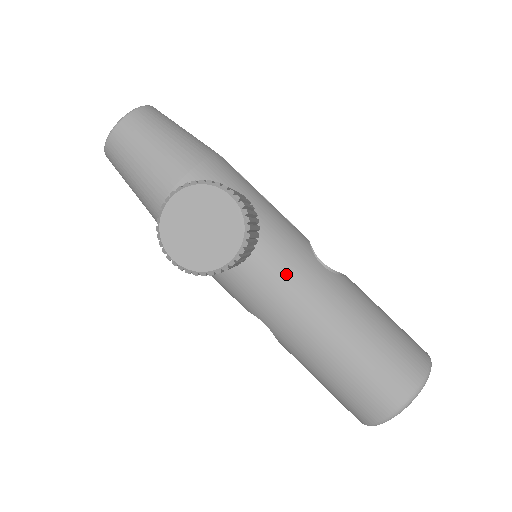
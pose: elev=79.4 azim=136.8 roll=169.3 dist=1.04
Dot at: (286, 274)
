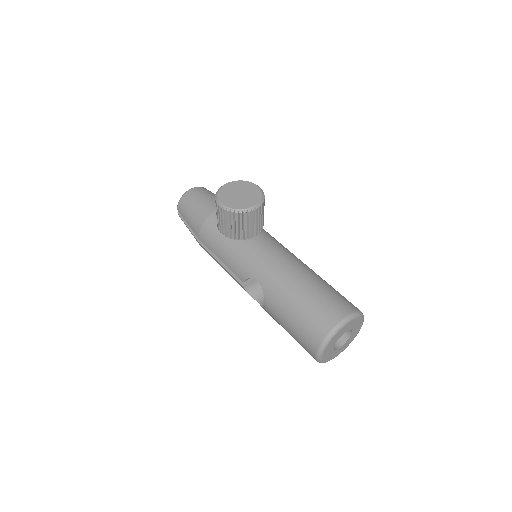
Dot at: (276, 249)
